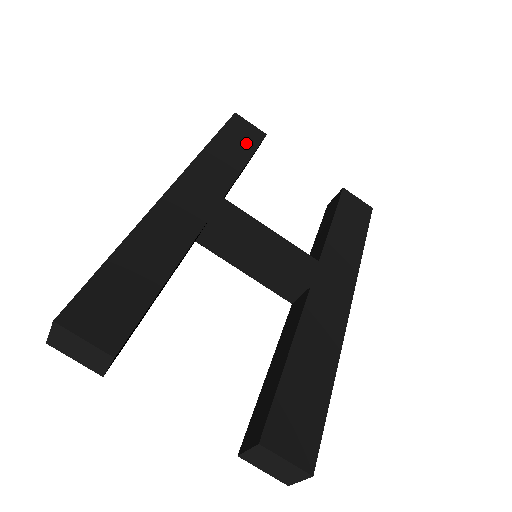
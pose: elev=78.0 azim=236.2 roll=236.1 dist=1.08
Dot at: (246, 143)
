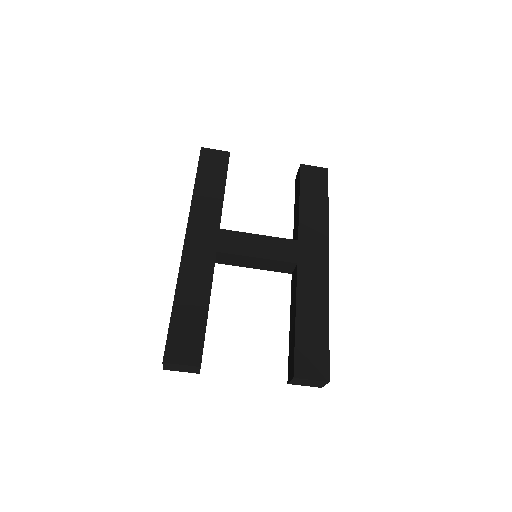
Dot at: (218, 171)
